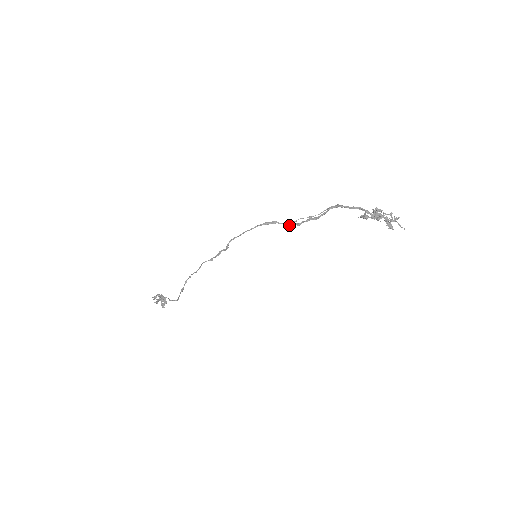
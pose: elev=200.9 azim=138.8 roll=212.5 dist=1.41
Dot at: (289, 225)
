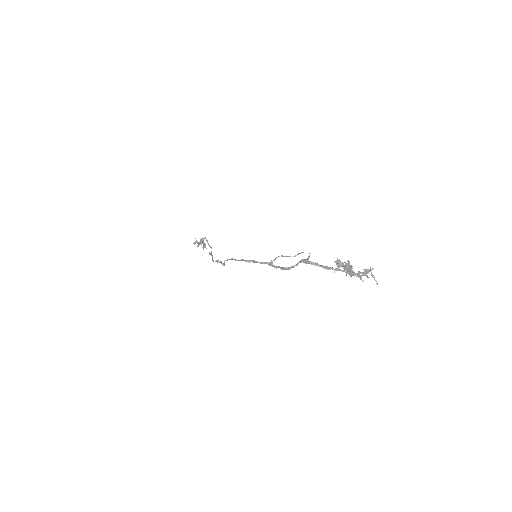
Dot at: occluded
